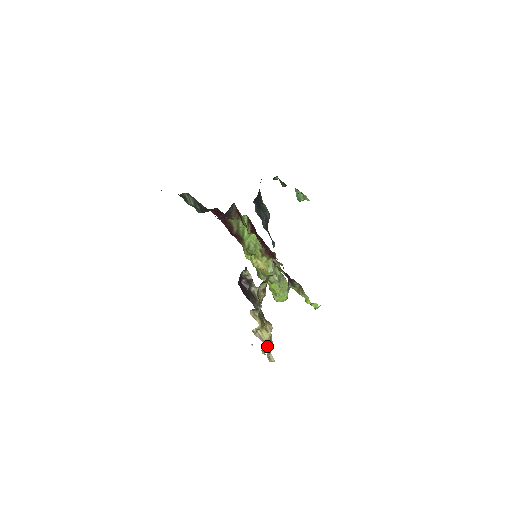
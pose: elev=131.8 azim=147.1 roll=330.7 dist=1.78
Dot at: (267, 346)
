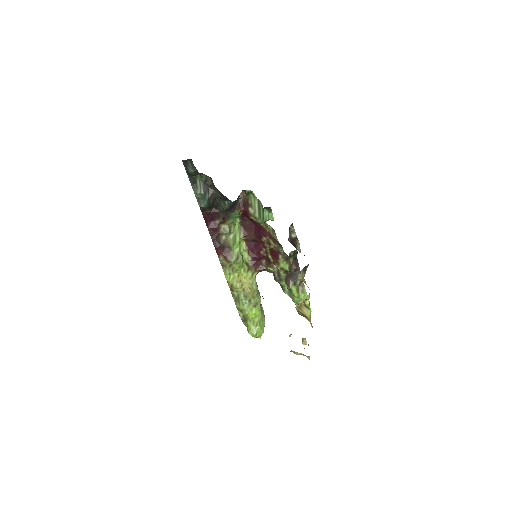
Dot at: (311, 326)
